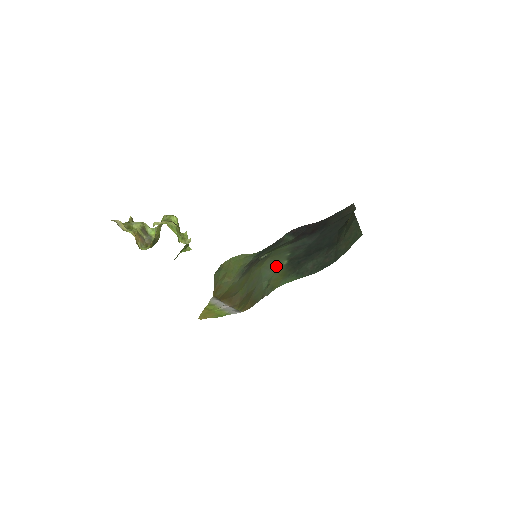
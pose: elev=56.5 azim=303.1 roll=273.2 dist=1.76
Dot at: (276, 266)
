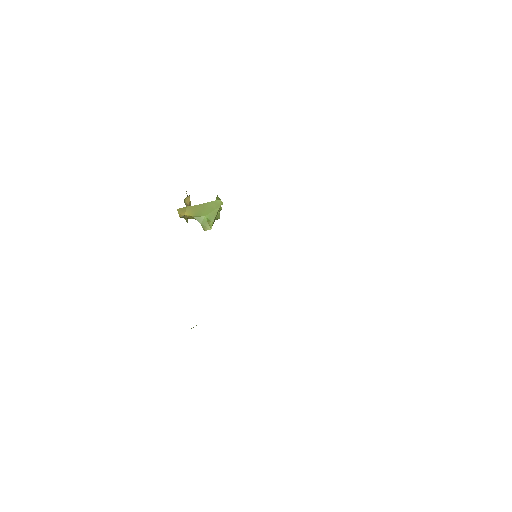
Dot at: occluded
